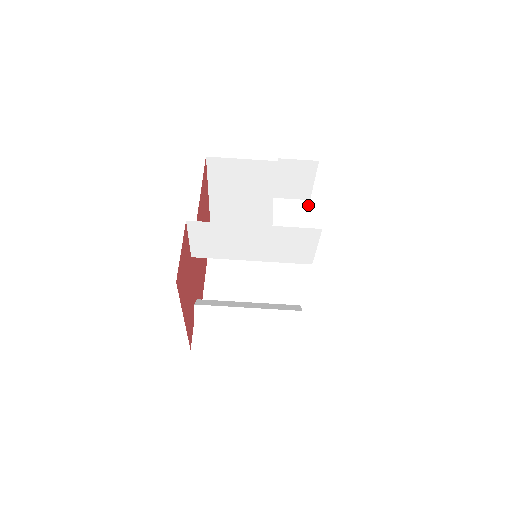
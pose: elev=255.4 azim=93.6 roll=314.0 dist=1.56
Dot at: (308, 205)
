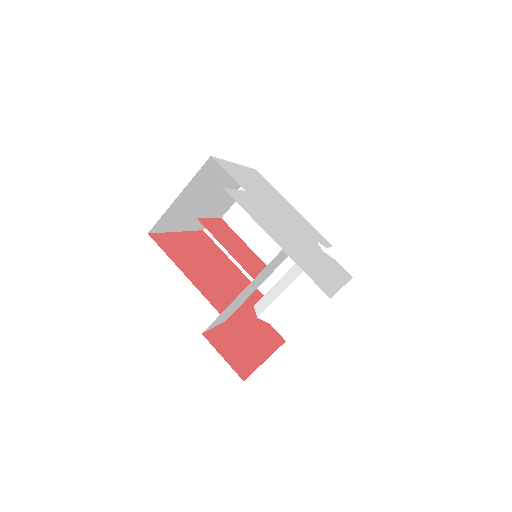
Dot at: occluded
